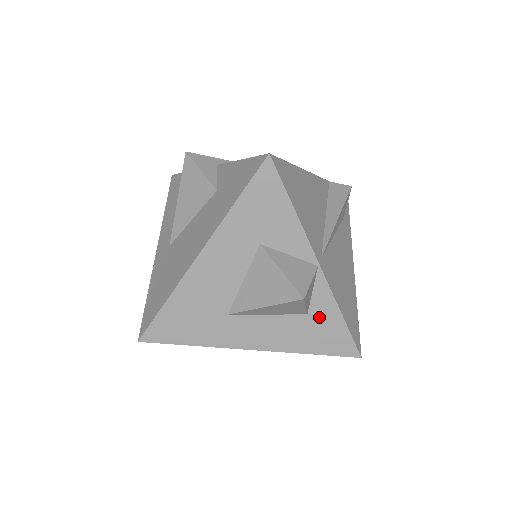
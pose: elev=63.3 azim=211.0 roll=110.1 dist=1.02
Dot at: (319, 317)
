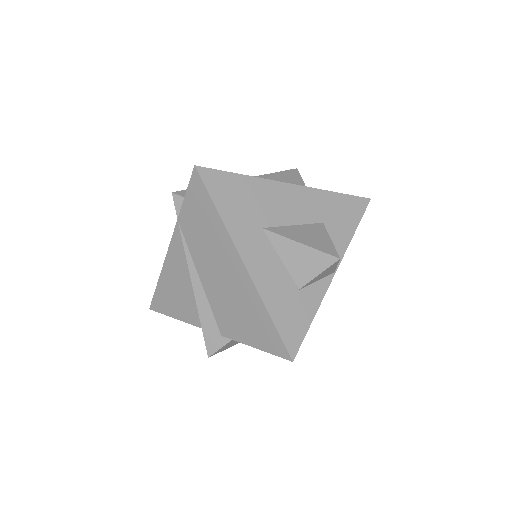
Dot at: (302, 300)
